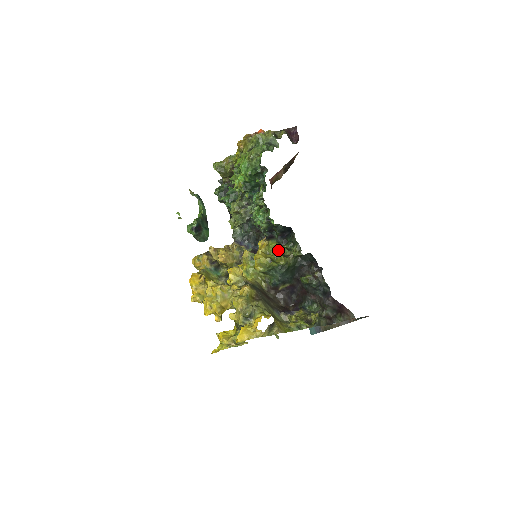
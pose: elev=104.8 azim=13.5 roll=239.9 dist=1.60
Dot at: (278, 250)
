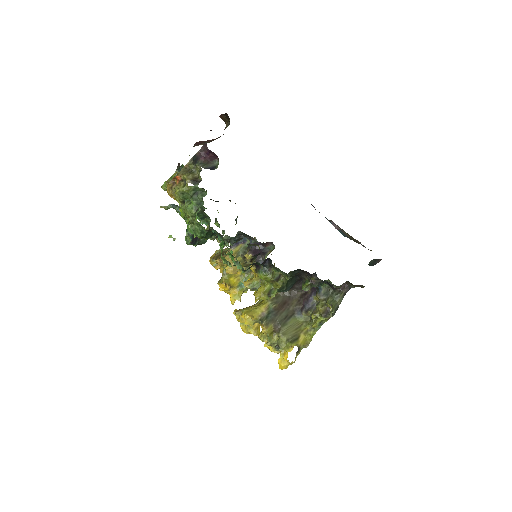
Dot at: (269, 280)
